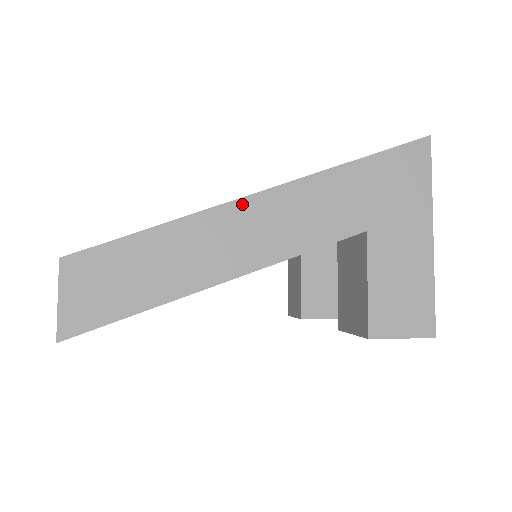
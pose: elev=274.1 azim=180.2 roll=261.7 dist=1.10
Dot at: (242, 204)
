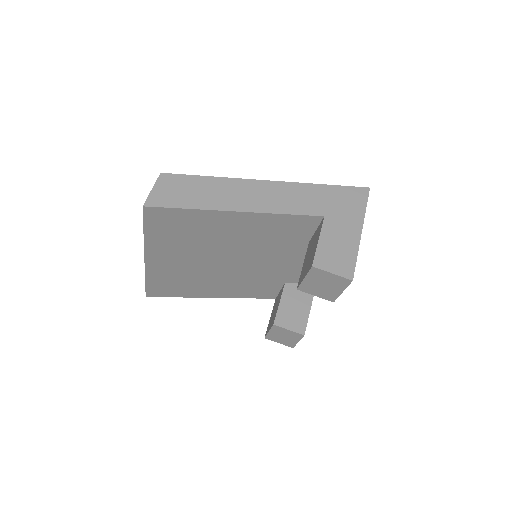
Dot at: (261, 182)
